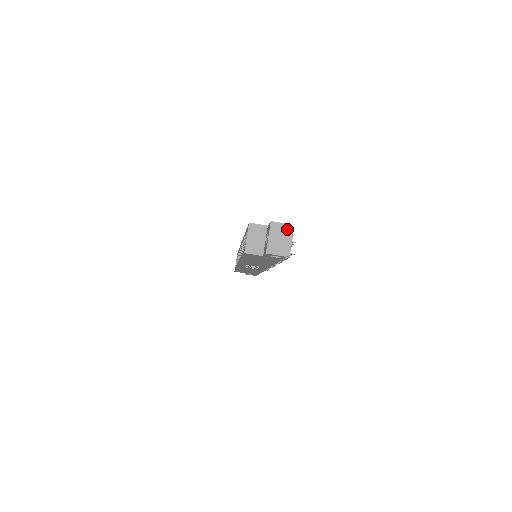
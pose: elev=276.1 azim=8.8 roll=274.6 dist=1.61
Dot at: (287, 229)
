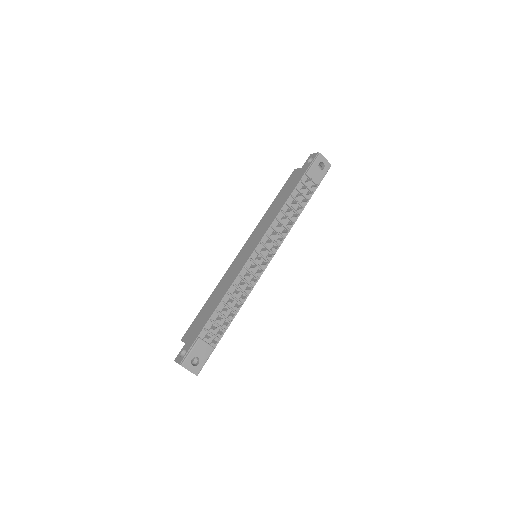
Dot at: occluded
